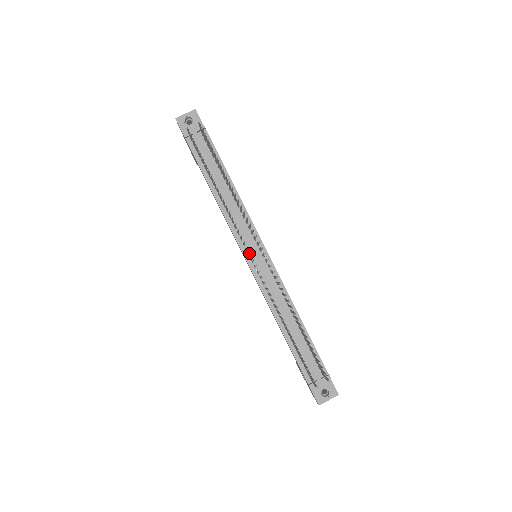
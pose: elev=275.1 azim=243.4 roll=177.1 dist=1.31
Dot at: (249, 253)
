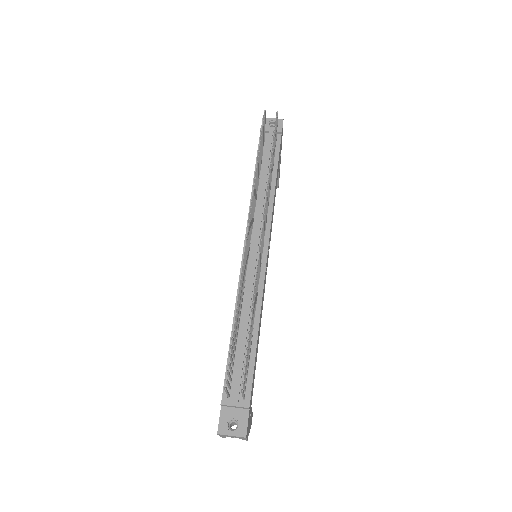
Dot at: occluded
